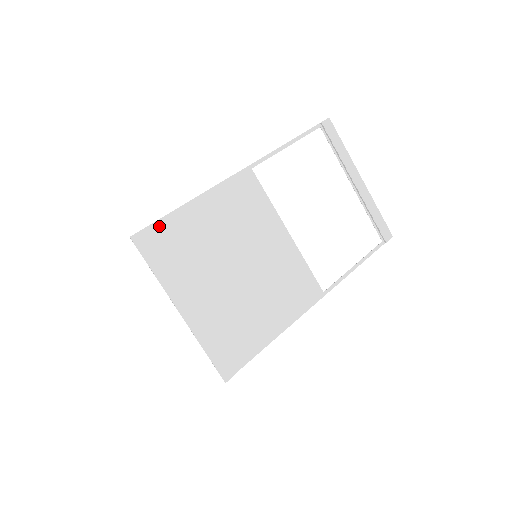
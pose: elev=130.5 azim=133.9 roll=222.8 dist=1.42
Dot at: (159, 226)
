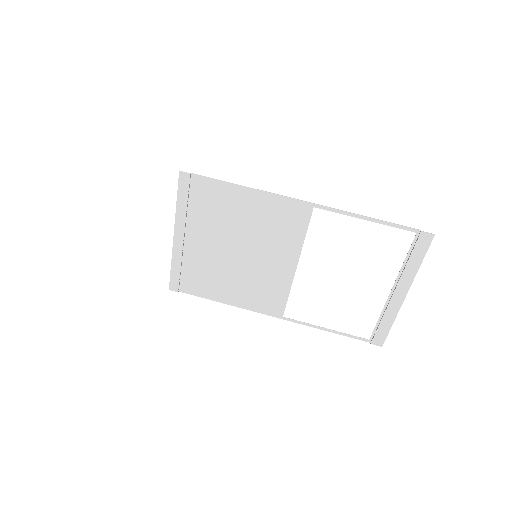
Dot at: (205, 181)
